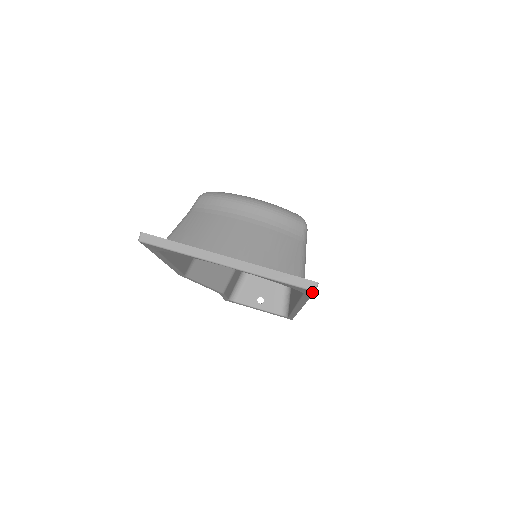
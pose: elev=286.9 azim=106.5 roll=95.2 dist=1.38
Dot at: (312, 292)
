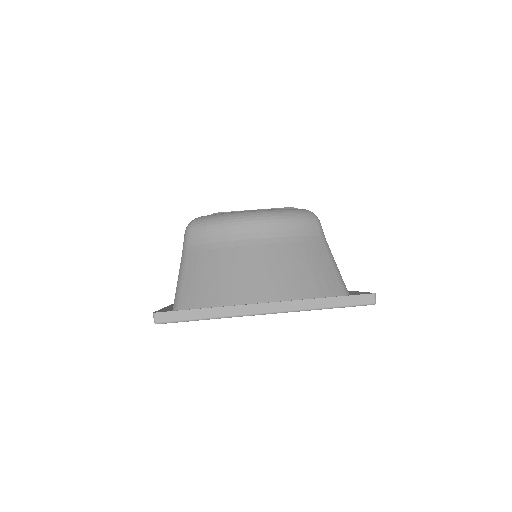
Dot at: (370, 304)
